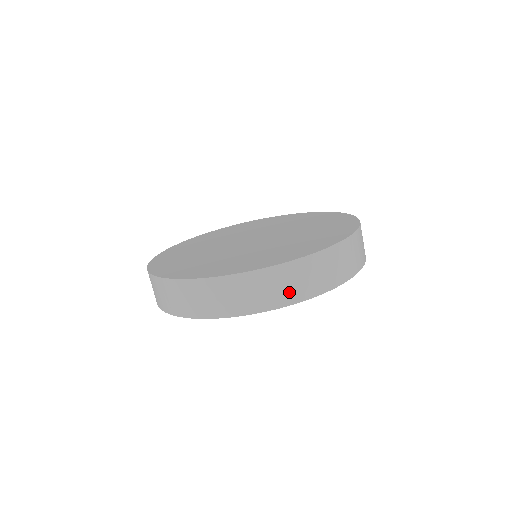
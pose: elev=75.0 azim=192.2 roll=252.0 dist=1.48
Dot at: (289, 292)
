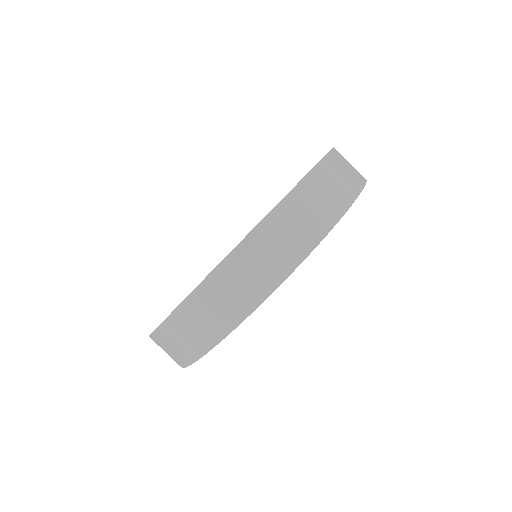
Dot at: (246, 293)
